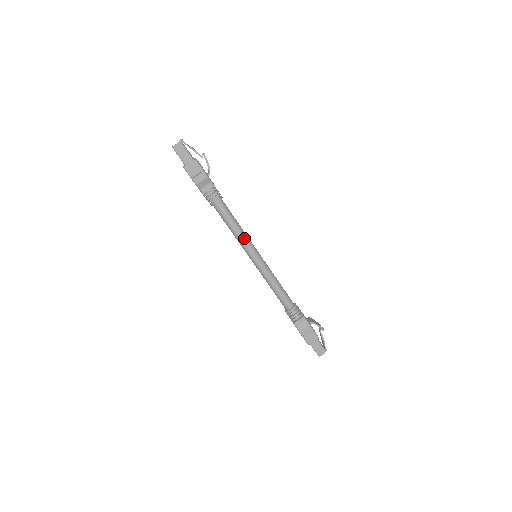
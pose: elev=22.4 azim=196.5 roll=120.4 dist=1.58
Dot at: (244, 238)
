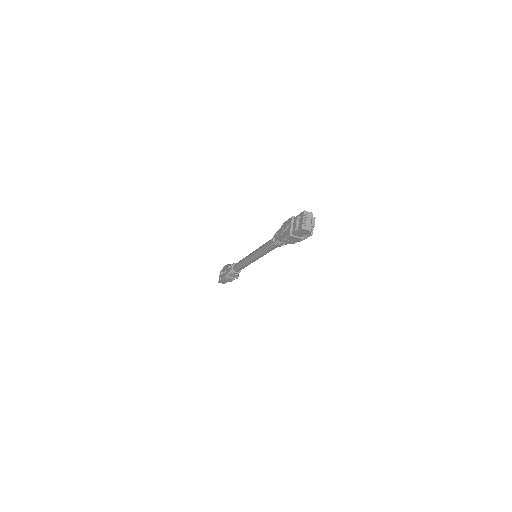
Dot at: (263, 255)
